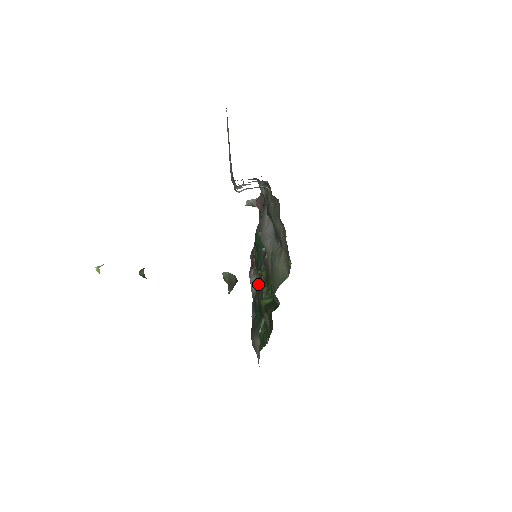
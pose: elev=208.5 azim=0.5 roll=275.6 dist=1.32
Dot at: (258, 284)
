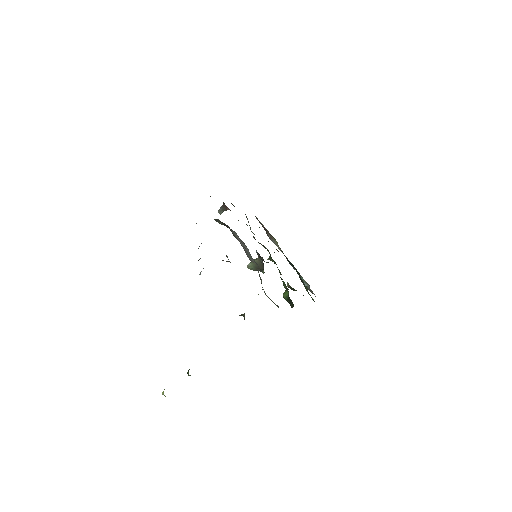
Dot at: occluded
